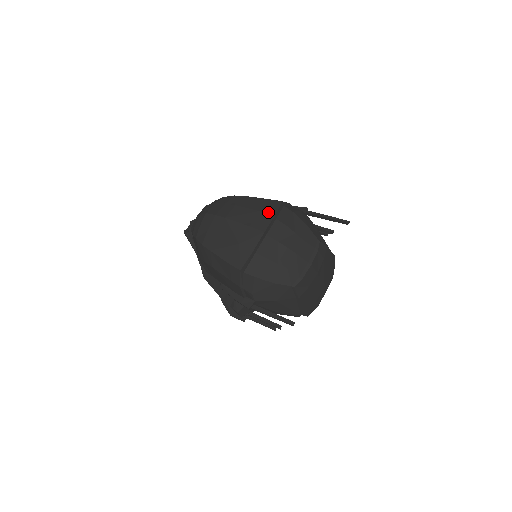
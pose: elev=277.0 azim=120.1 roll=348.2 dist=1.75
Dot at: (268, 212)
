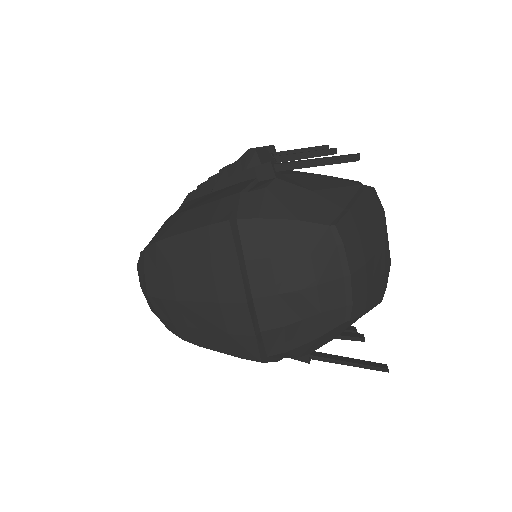
Dot at: (224, 260)
